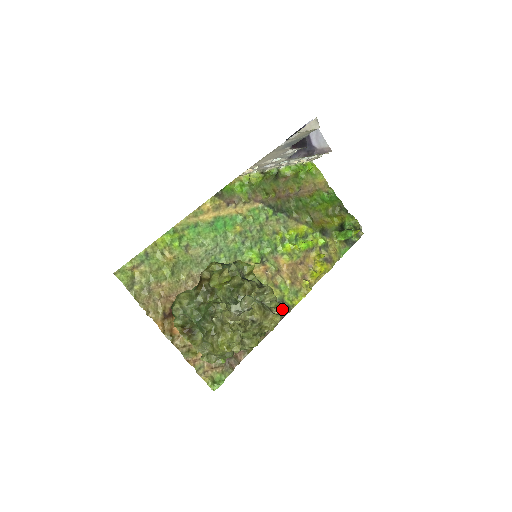
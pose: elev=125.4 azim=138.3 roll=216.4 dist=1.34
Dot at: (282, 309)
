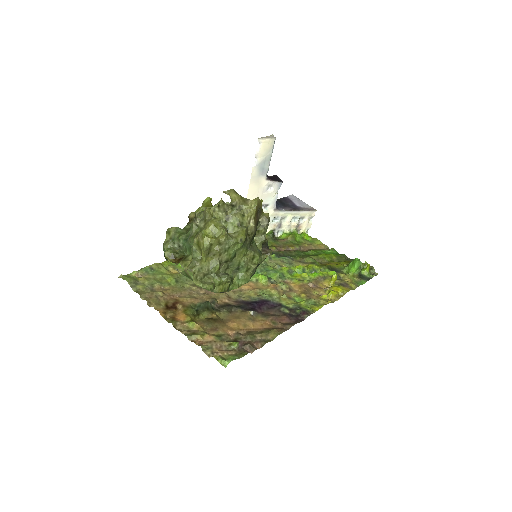
Dot at: (261, 199)
